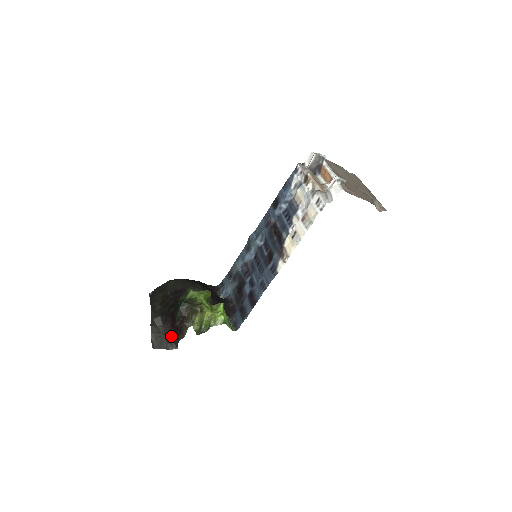
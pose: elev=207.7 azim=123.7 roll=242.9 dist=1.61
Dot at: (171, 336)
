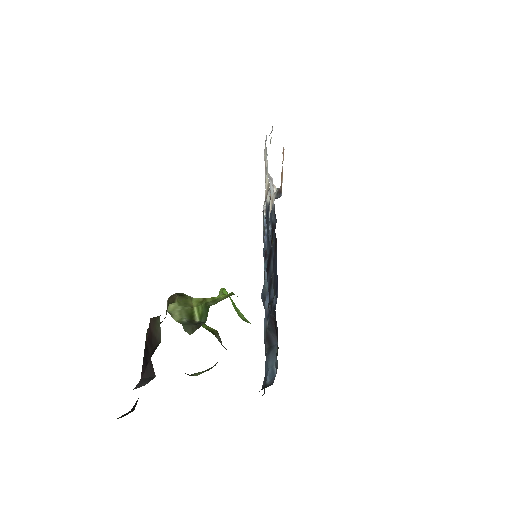
Dot at: occluded
